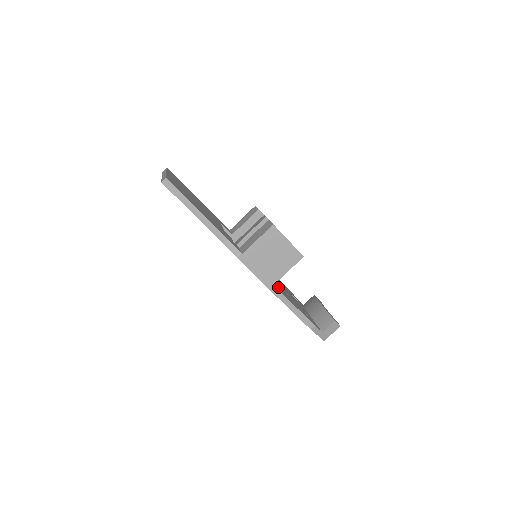
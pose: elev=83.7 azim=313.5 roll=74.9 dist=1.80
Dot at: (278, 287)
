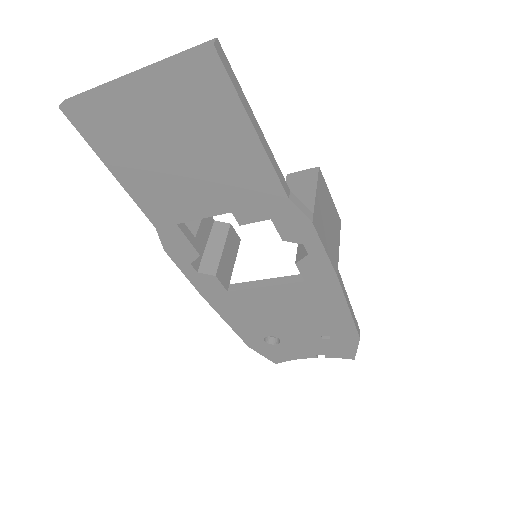
Dot at: occluded
